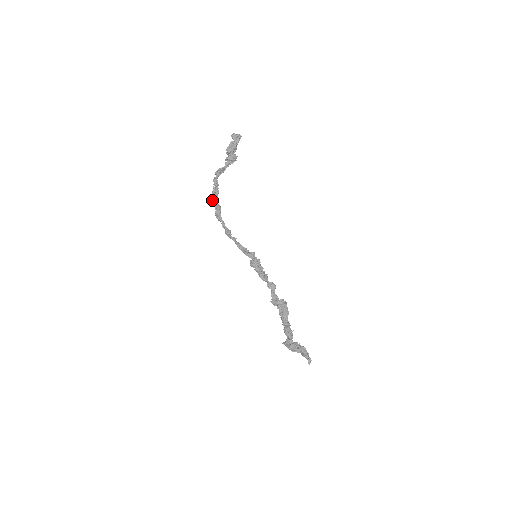
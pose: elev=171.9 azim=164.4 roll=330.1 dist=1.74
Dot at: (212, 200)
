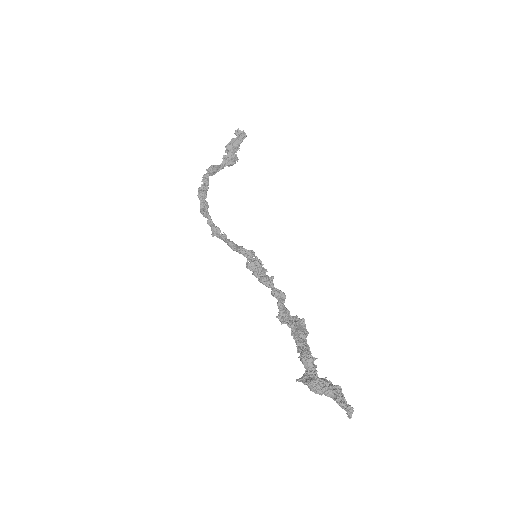
Dot at: (198, 195)
